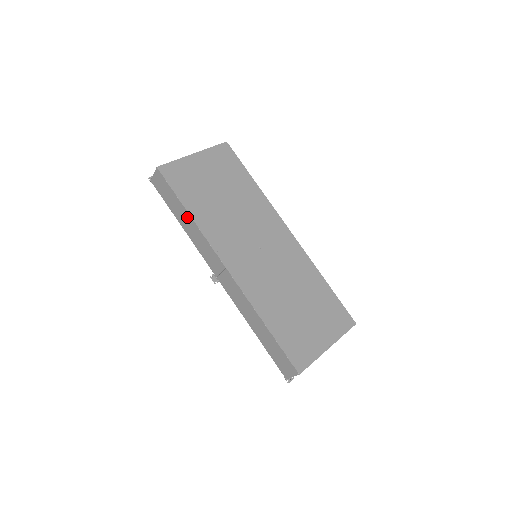
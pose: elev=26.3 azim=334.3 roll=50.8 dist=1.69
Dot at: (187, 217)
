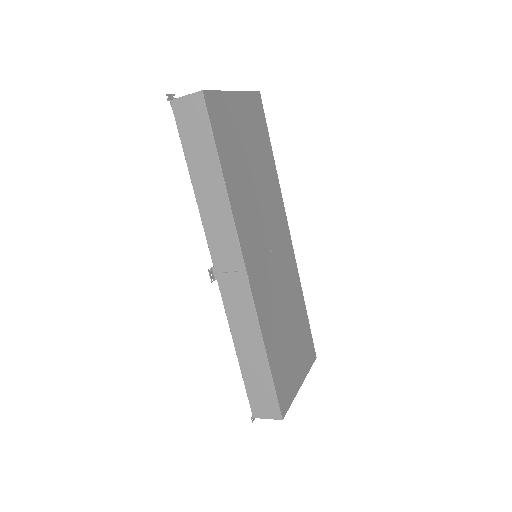
Dot at: (216, 182)
